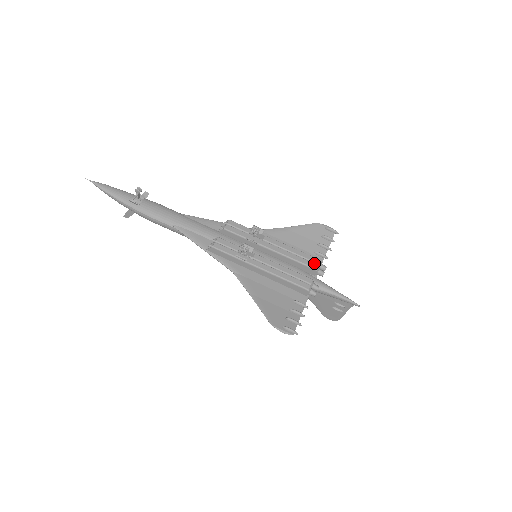
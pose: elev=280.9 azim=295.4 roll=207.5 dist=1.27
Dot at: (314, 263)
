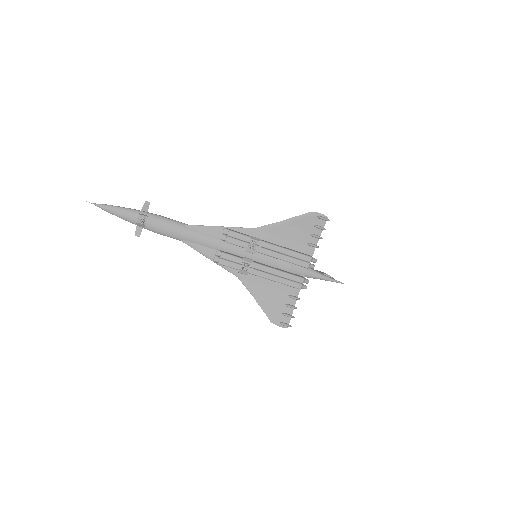
Dot at: (306, 262)
